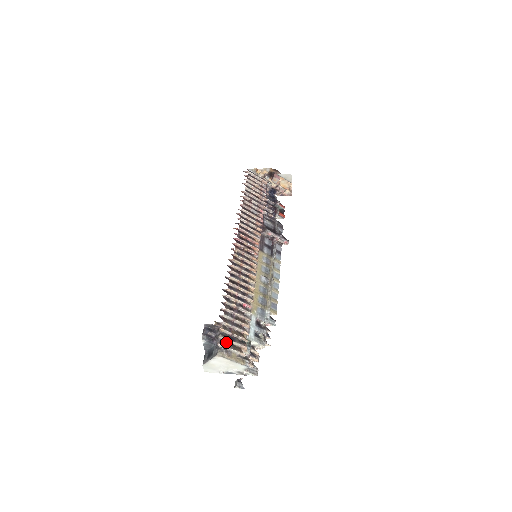
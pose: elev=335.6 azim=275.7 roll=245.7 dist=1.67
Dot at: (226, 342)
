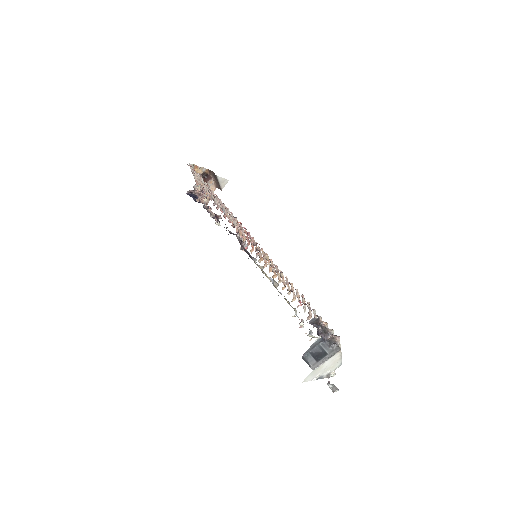
Dot at: occluded
